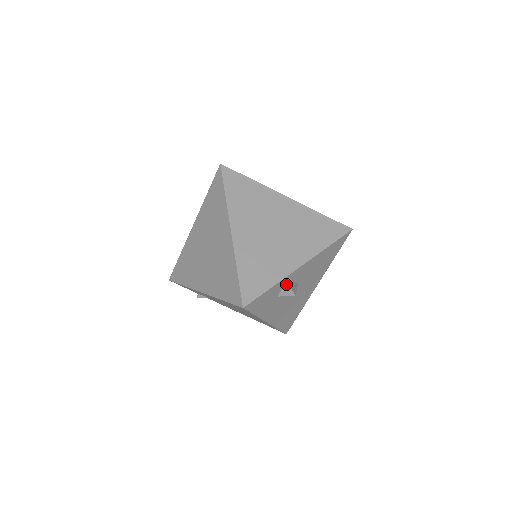
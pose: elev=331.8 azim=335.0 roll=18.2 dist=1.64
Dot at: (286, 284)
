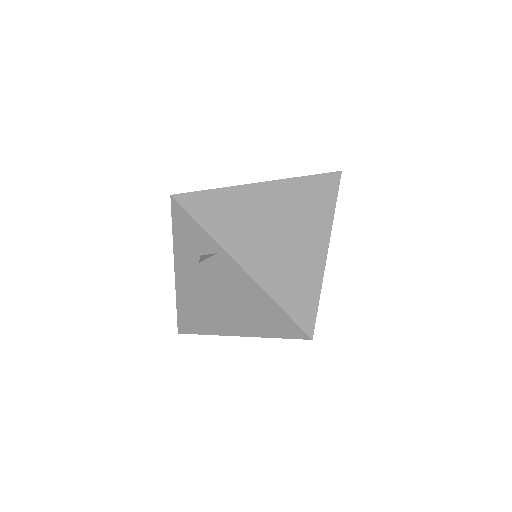
Dot at: (214, 254)
